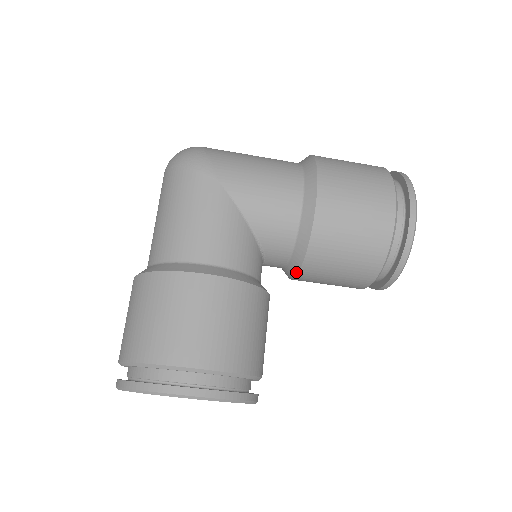
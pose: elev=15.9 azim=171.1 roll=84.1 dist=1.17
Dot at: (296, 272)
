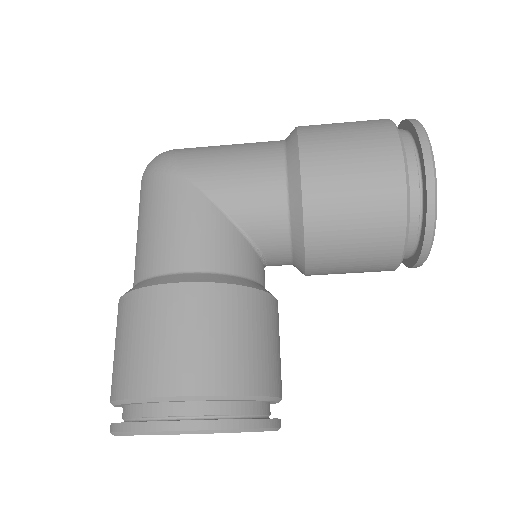
Dot at: (303, 264)
